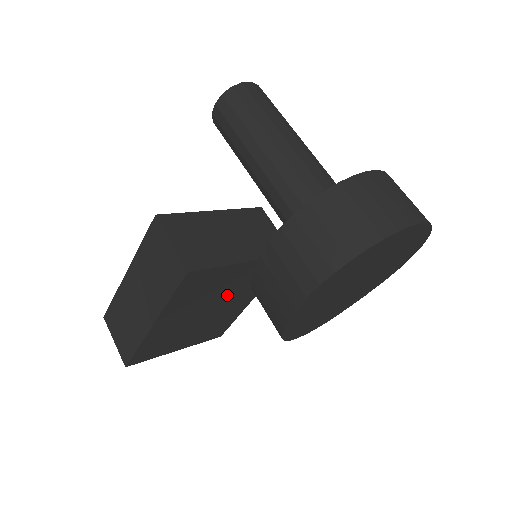
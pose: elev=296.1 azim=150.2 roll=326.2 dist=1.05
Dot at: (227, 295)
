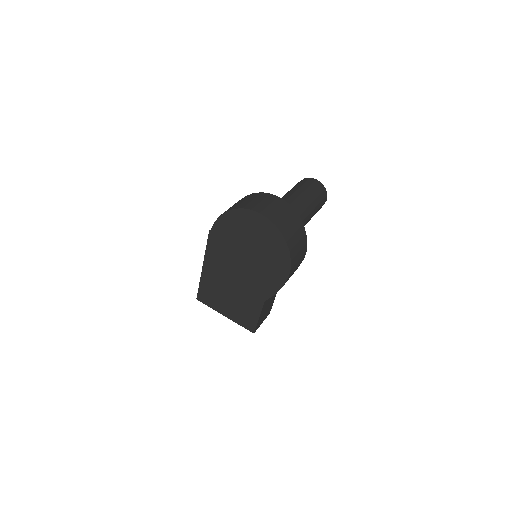
Dot at: occluded
